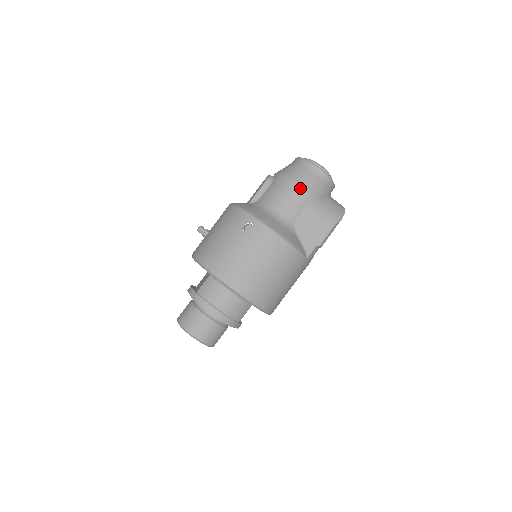
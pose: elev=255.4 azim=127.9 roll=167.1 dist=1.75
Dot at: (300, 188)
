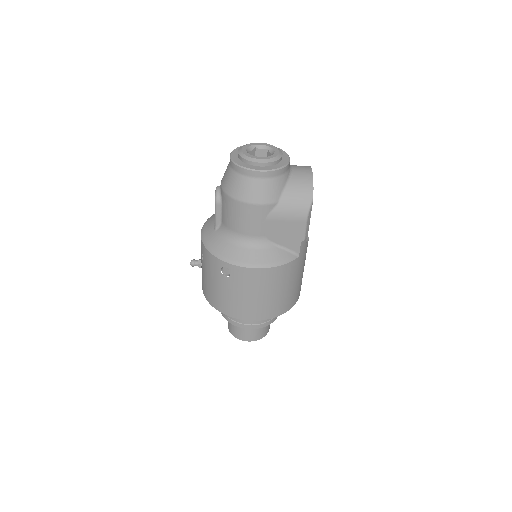
Dot at: (249, 206)
